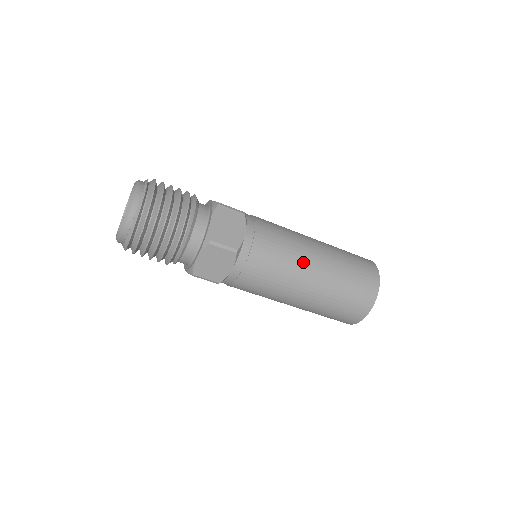
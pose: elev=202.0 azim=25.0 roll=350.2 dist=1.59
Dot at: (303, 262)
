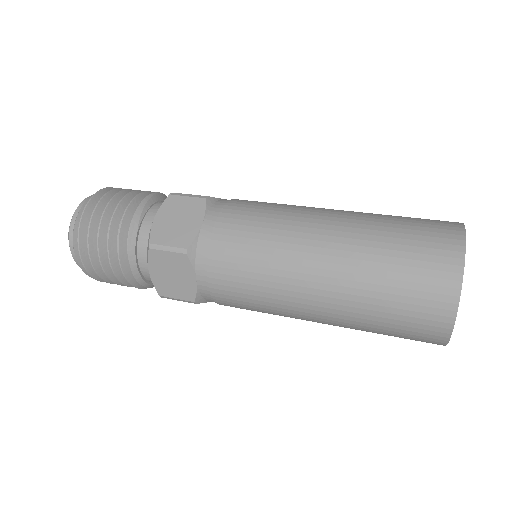
Dot at: (291, 306)
